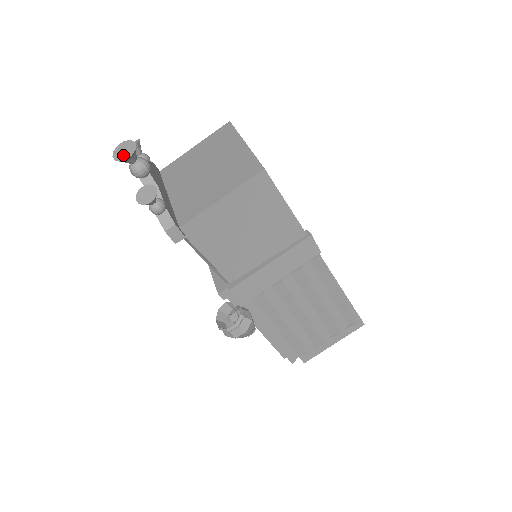
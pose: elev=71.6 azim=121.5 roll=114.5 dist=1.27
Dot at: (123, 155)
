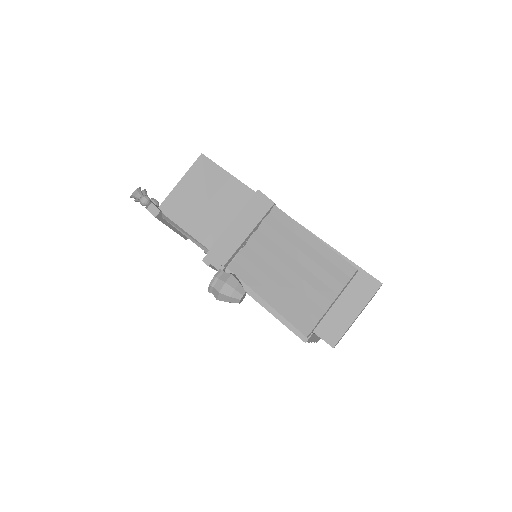
Dot at: occluded
